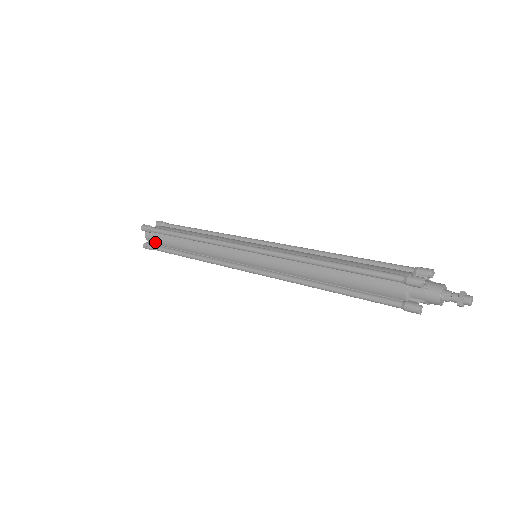
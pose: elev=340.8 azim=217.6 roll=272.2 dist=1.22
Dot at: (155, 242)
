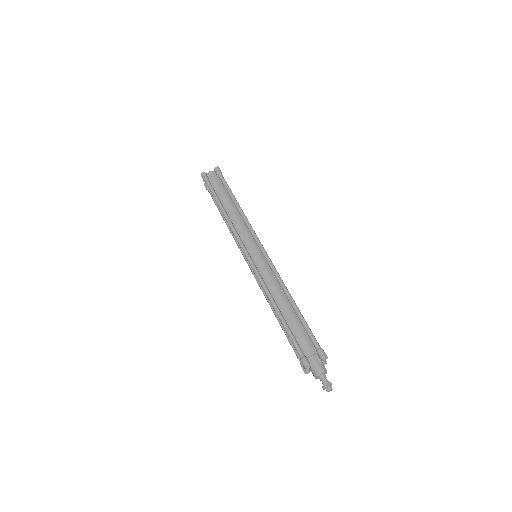
Dot at: occluded
